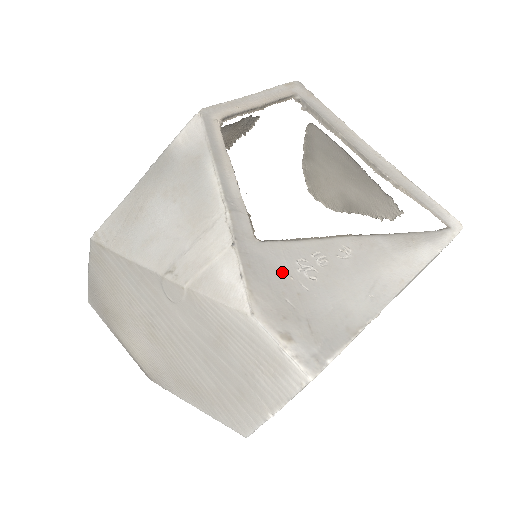
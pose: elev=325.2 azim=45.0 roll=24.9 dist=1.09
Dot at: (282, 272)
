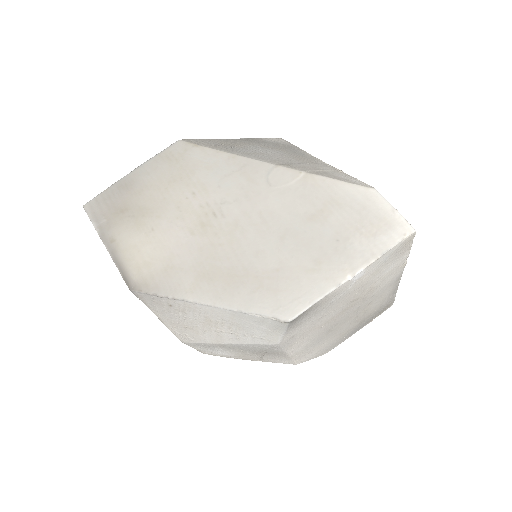
Dot at: occluded
